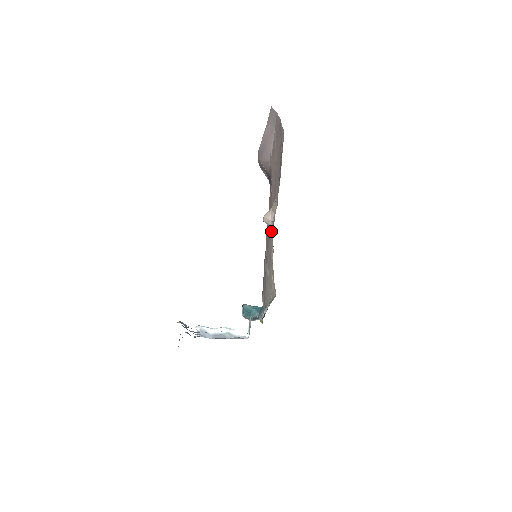
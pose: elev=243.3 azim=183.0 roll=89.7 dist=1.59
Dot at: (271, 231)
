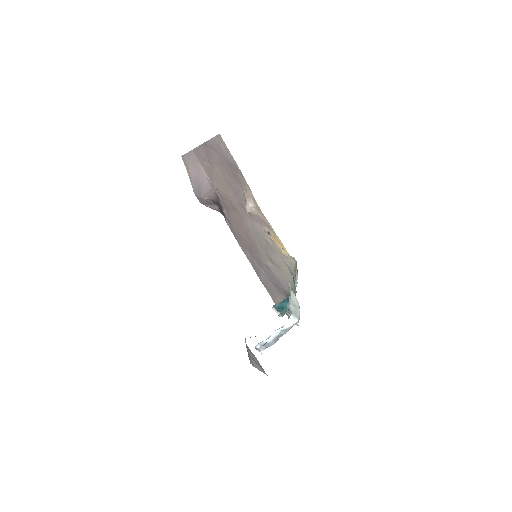
Dot at: (258, 215)
